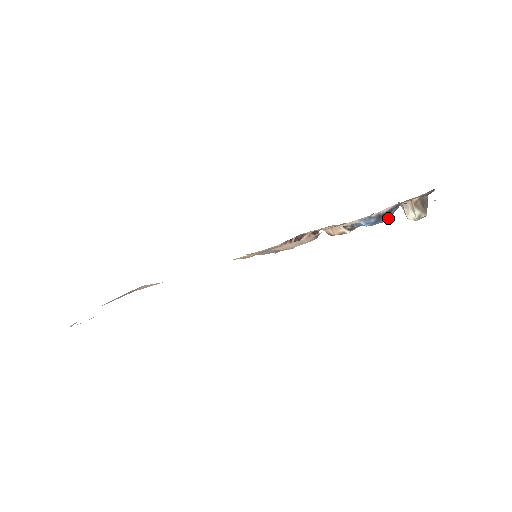
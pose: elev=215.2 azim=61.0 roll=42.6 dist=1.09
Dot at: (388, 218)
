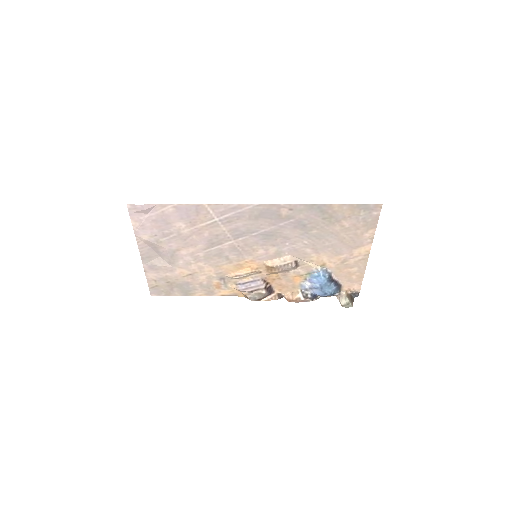
Dot at: (331, 292)
